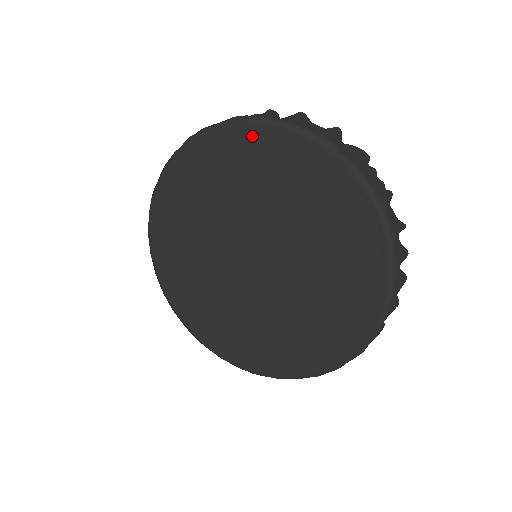
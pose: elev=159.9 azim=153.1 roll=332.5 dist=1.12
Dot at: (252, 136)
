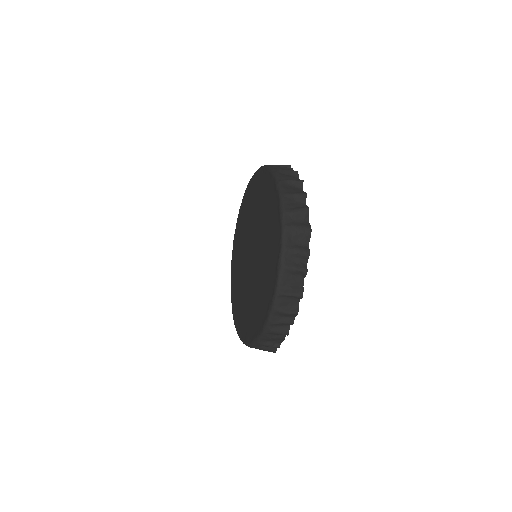
Dot at: (247, 193)
